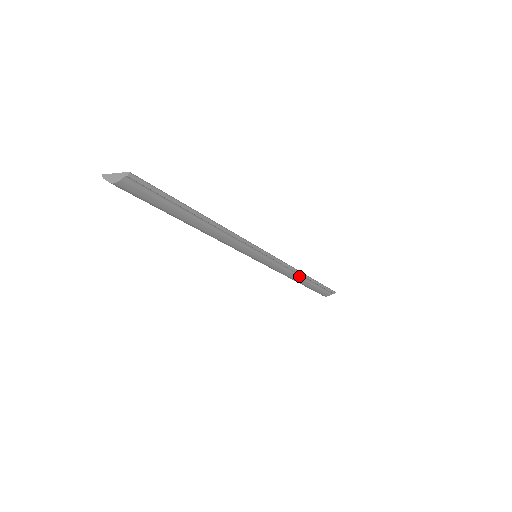
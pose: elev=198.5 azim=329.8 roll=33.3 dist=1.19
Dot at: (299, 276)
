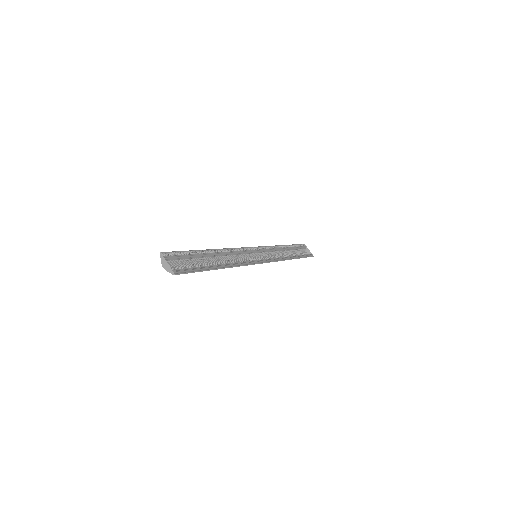
Dot at: (286, 258)
